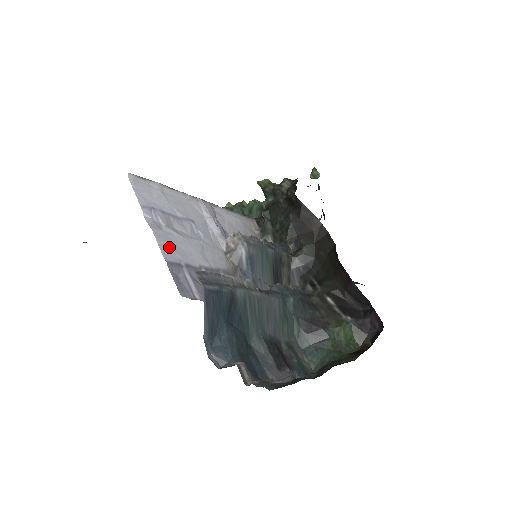
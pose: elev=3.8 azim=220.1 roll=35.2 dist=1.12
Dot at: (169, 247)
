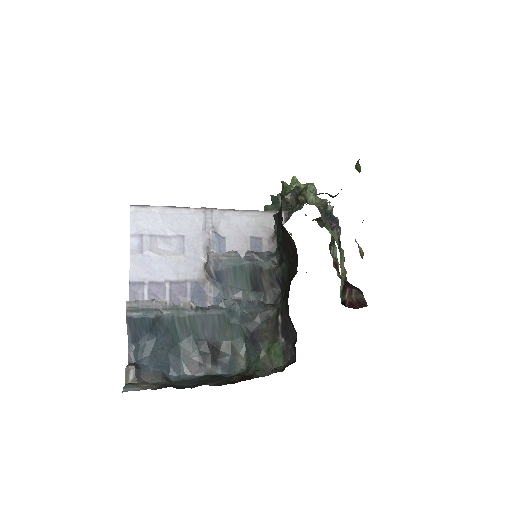
Dot at: (140, 269)
